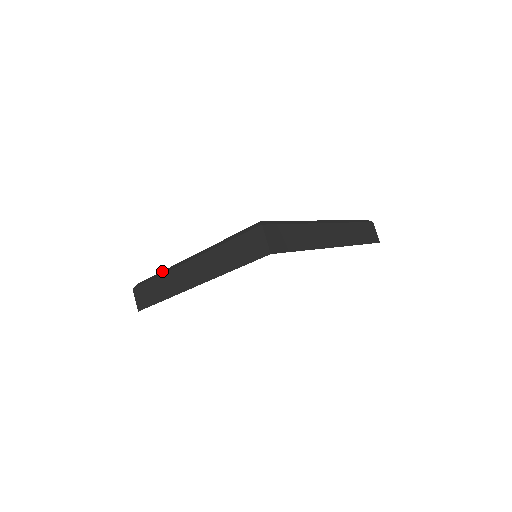
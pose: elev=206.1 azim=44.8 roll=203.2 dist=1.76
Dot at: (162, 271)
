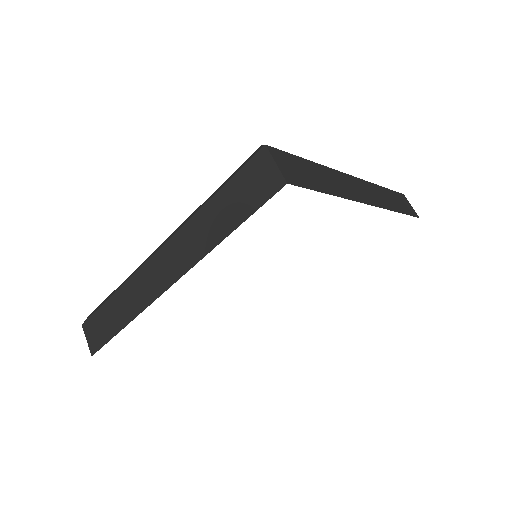
Dot at: occluded
